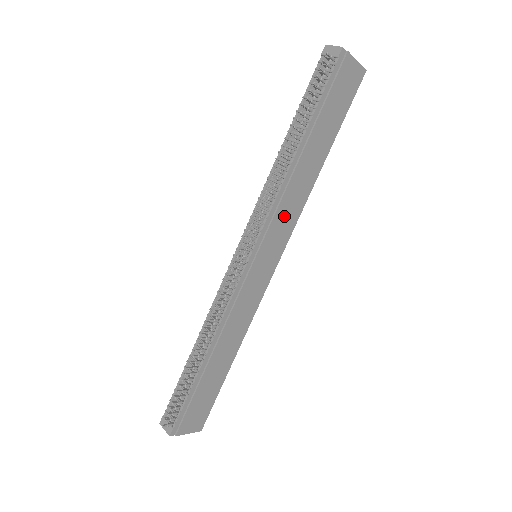
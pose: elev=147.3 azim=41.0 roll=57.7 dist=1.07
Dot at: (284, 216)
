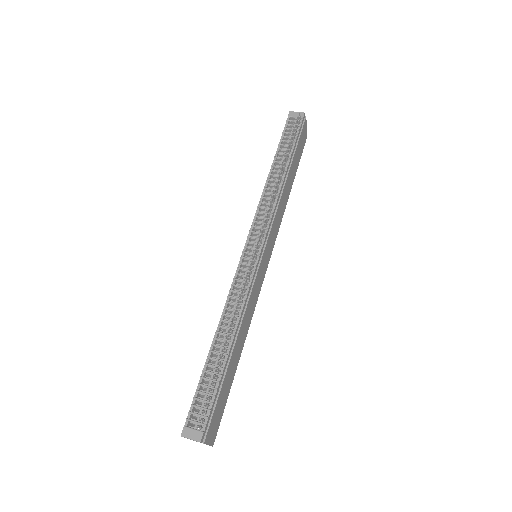
Dot at: (276, 223)
